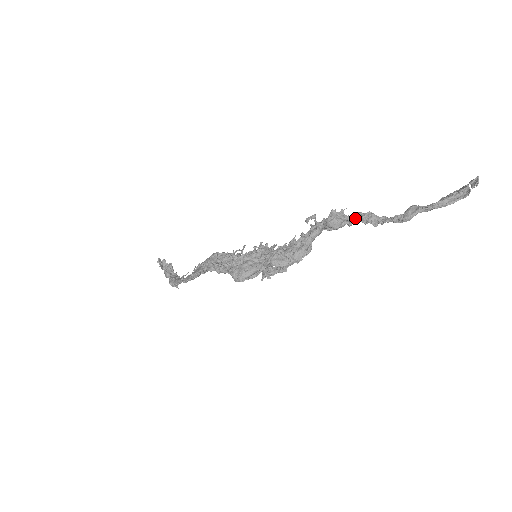
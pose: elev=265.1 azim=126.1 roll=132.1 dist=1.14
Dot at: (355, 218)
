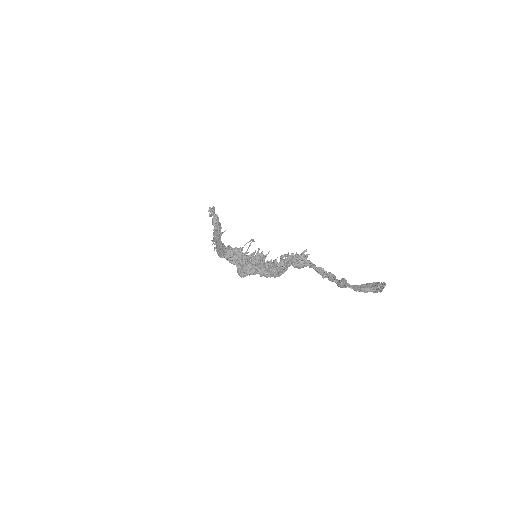
Dot at: (312, 266)
